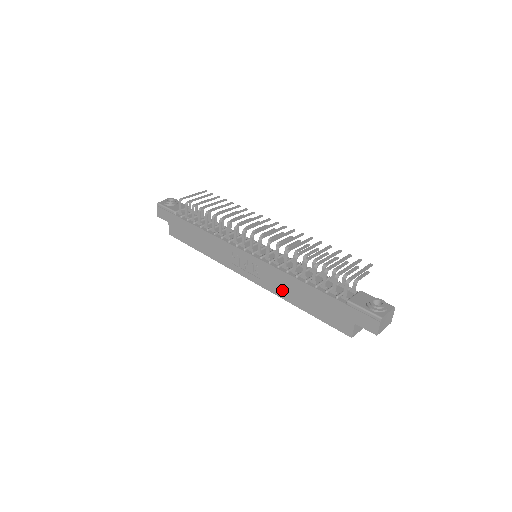
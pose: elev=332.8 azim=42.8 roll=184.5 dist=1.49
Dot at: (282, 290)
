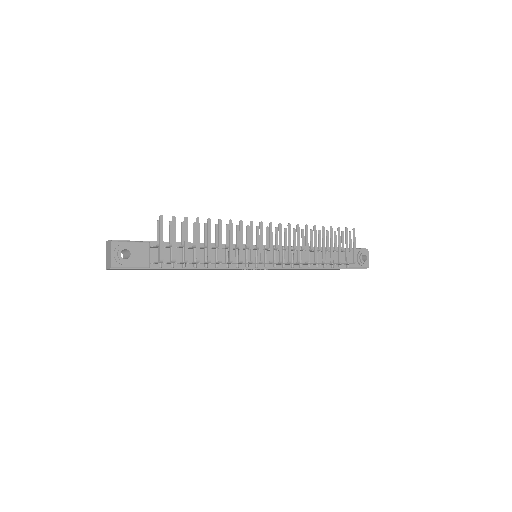
Dot at: occluded
